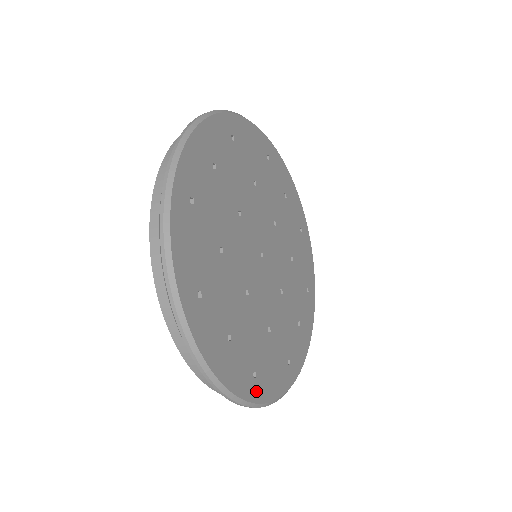
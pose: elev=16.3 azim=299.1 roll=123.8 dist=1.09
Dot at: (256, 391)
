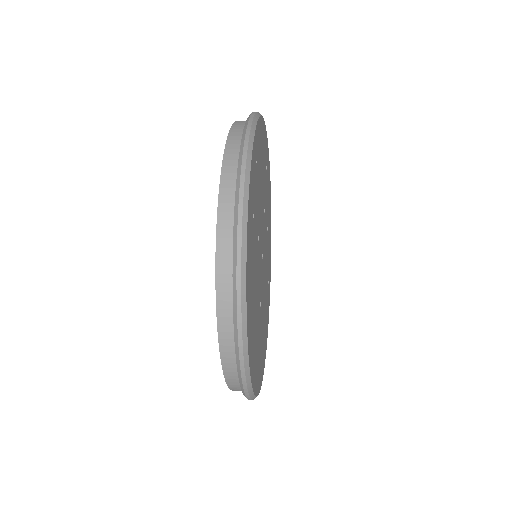
Dot at: (262, 372)
